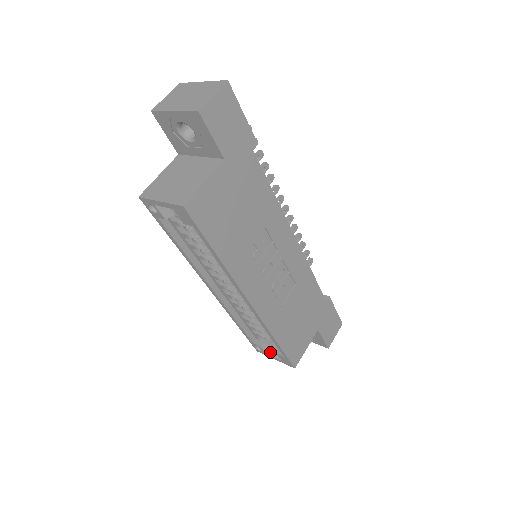
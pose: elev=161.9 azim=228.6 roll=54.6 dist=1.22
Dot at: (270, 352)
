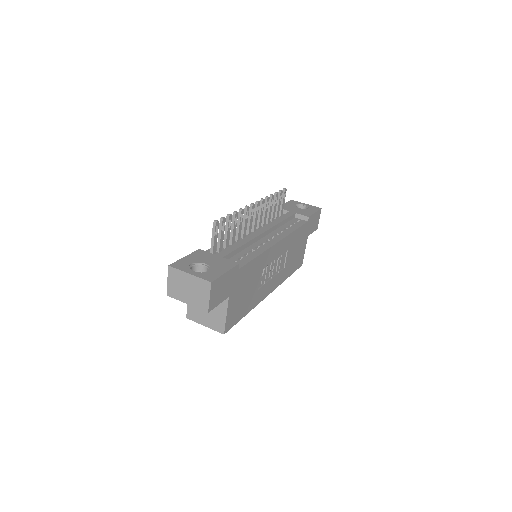
Dot at: occluded
